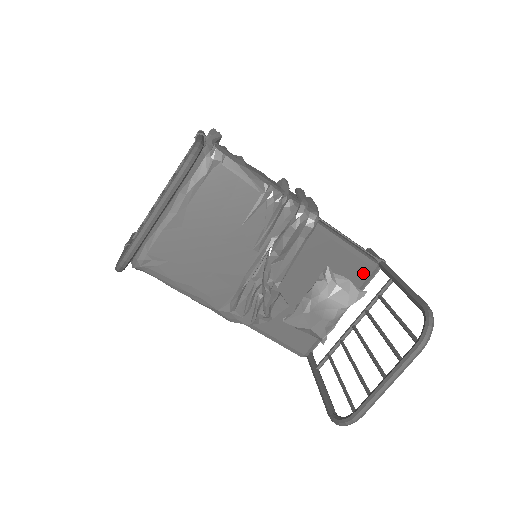
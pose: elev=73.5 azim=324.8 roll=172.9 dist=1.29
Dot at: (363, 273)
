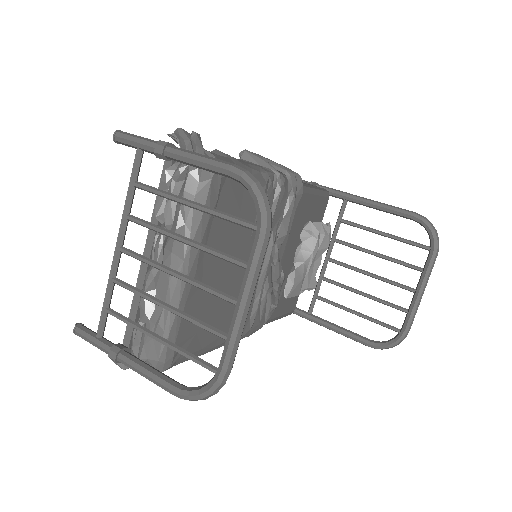
Dot at: (323, 208)
